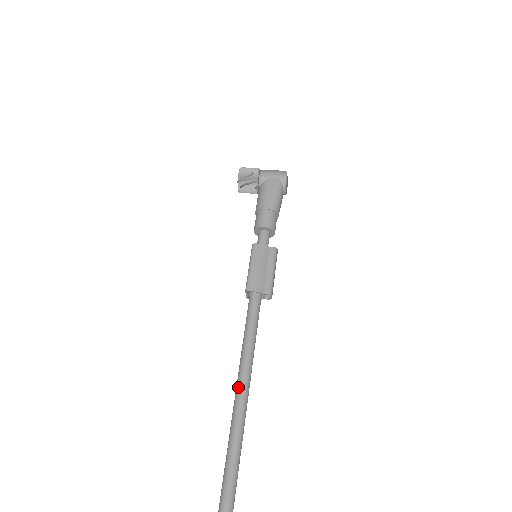
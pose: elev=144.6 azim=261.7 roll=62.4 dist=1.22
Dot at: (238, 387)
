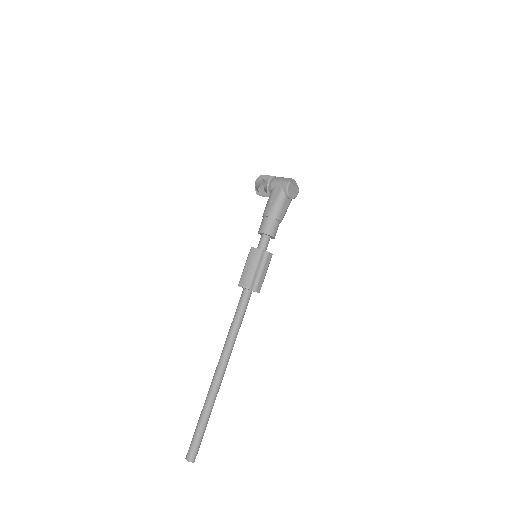
Dot at: (220, 357)
